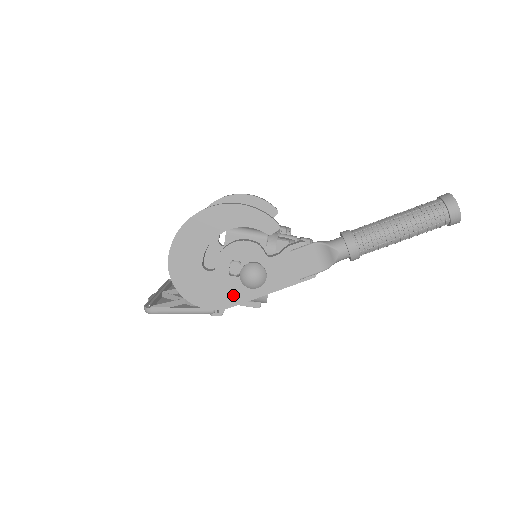
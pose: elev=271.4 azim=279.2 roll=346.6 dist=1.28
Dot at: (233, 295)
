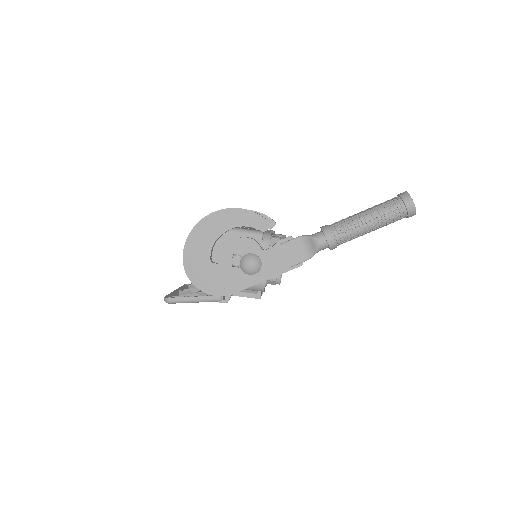
Dot at: (236, 283)
